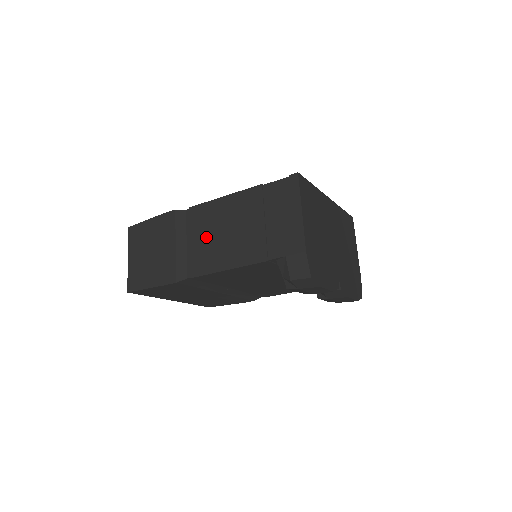
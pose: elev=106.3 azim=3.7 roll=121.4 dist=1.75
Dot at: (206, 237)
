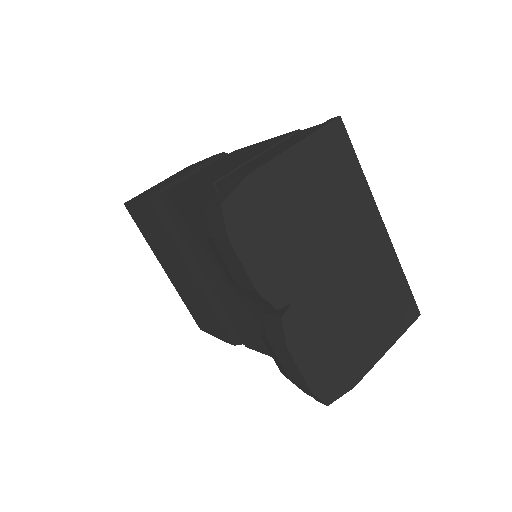
Dot at: (210, 168)
